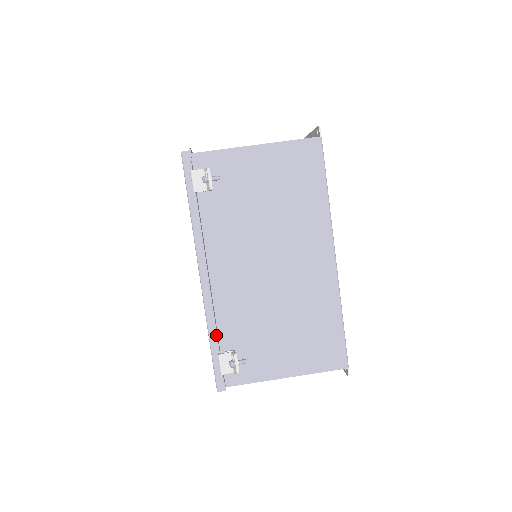
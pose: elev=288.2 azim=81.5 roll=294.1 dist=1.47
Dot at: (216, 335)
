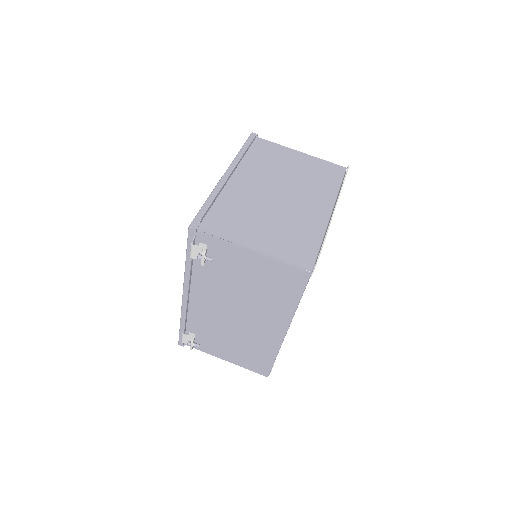
Dot at: (184, 326)
